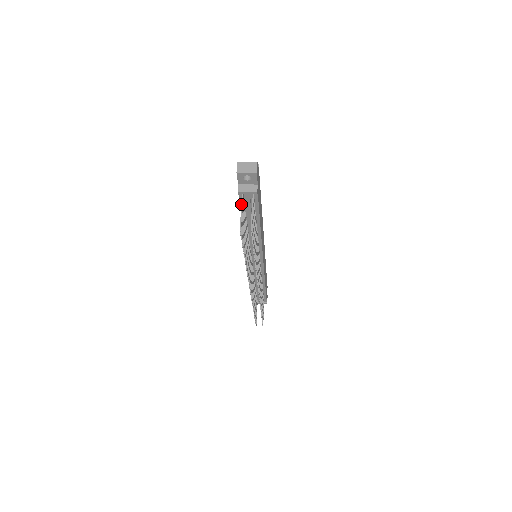
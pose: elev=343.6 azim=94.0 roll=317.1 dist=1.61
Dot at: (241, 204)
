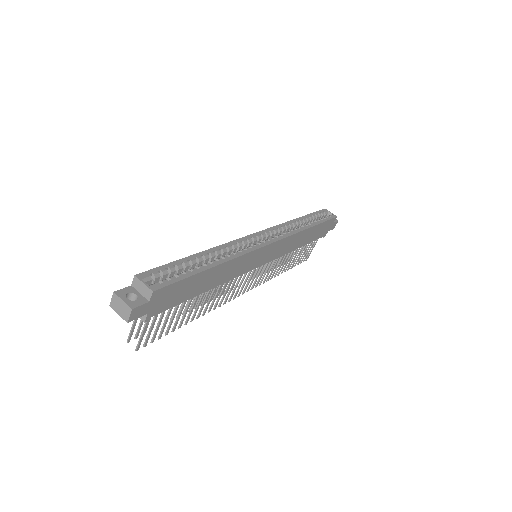
Dot at: occluded
